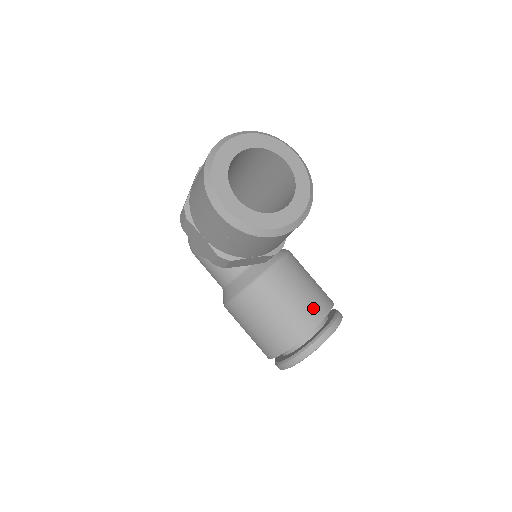
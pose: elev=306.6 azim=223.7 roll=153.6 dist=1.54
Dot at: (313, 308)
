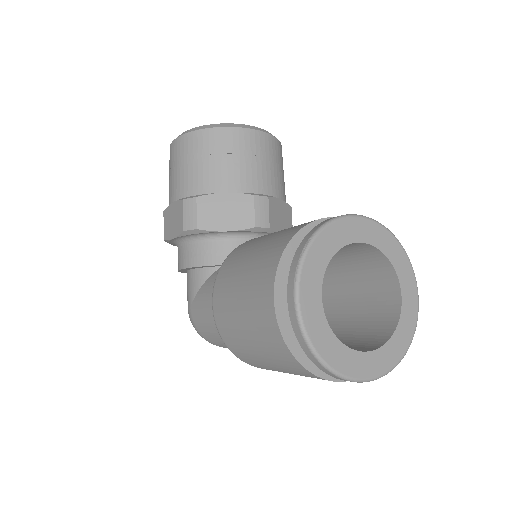
Dot at: occluded
